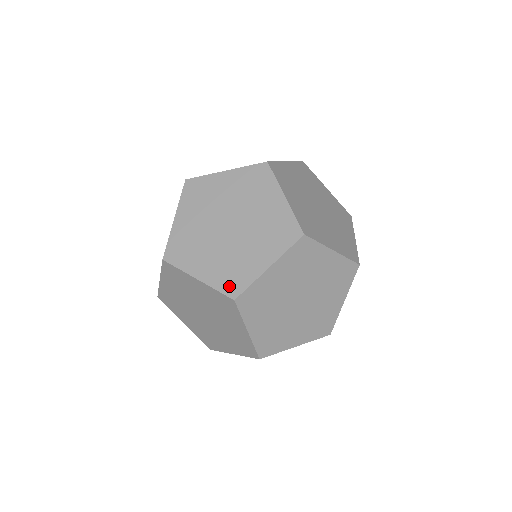
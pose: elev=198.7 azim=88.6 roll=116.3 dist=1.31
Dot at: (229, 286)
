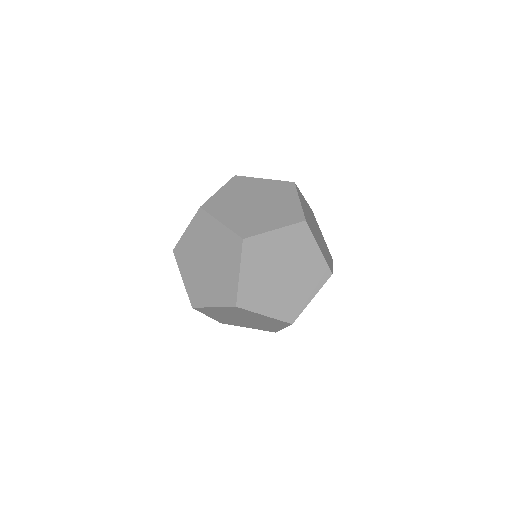
Dot at: occluded
